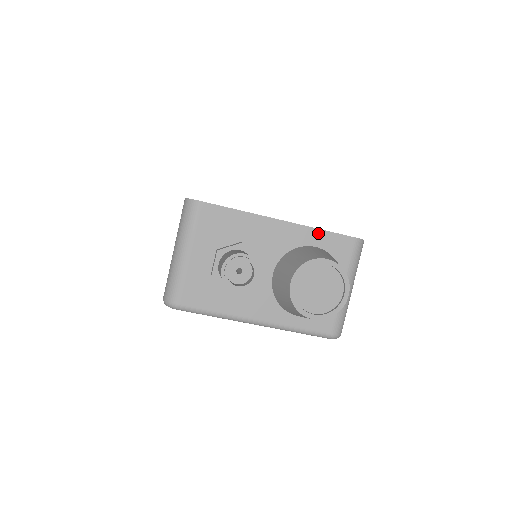
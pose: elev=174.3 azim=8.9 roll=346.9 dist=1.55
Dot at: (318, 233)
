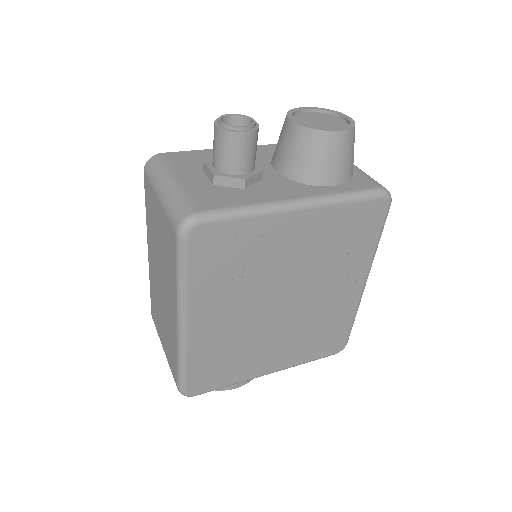
Dot at: occluded
